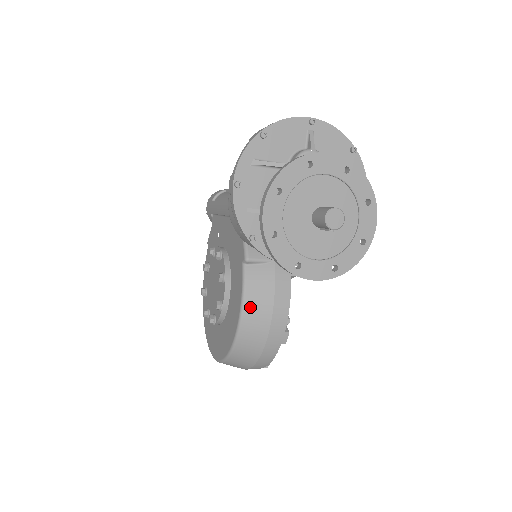
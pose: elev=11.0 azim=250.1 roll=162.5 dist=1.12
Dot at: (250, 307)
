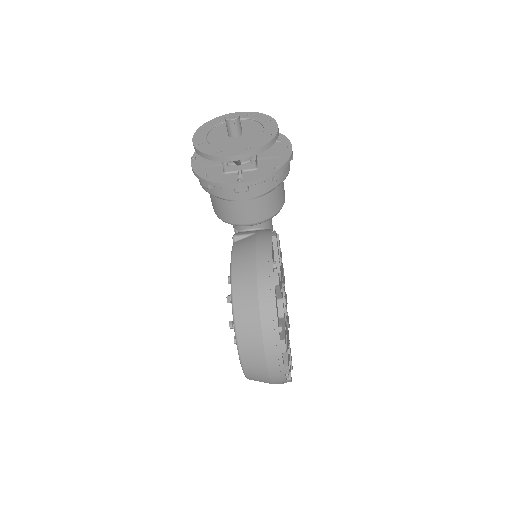
Dot at: (237, 260)
